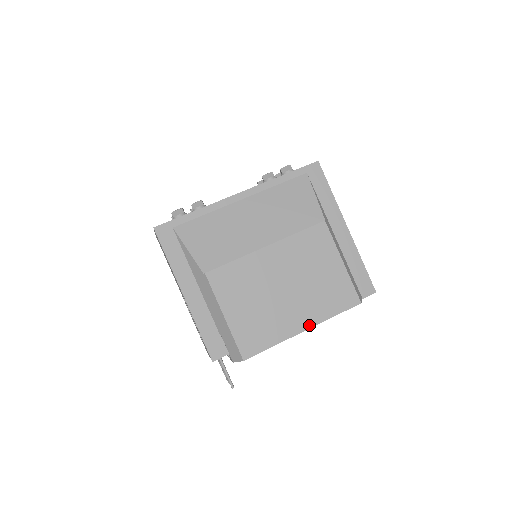
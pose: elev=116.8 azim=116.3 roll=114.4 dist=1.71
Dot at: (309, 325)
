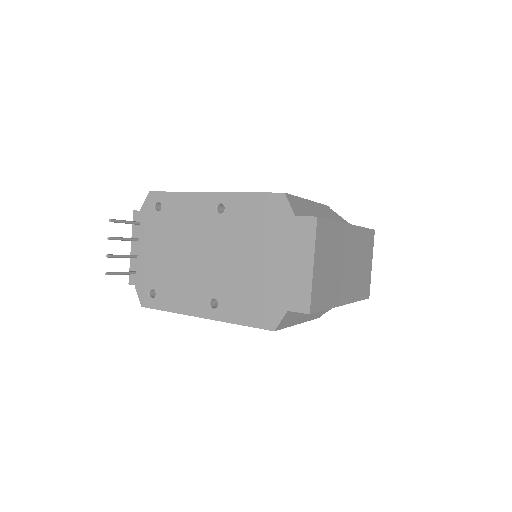
Dot at: (220, 193)
